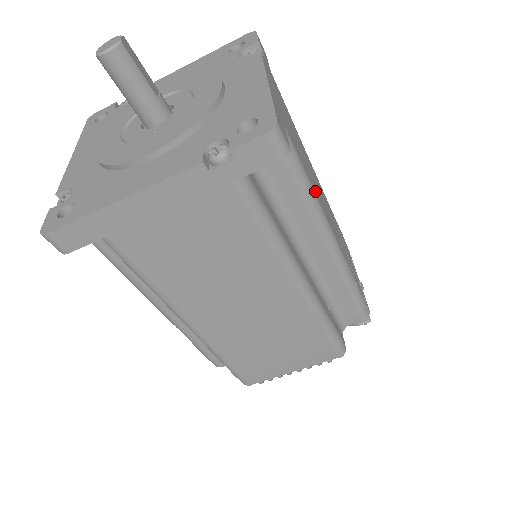
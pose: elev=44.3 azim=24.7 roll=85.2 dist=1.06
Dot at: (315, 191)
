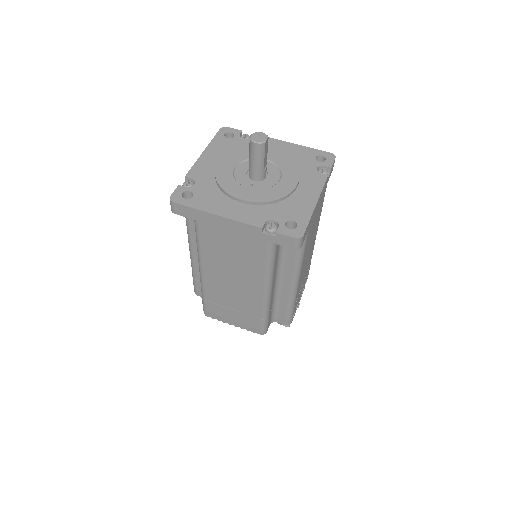
Dot at: occluded
